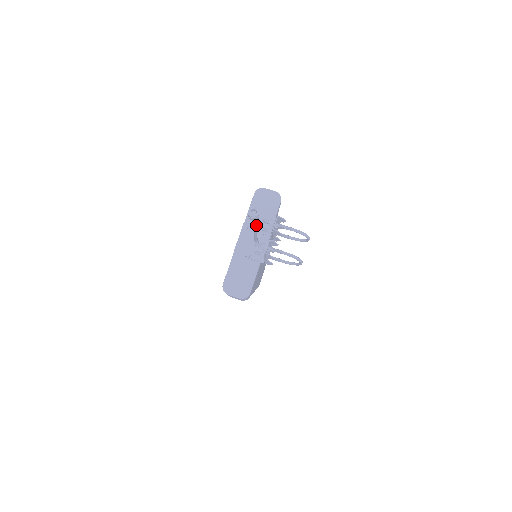
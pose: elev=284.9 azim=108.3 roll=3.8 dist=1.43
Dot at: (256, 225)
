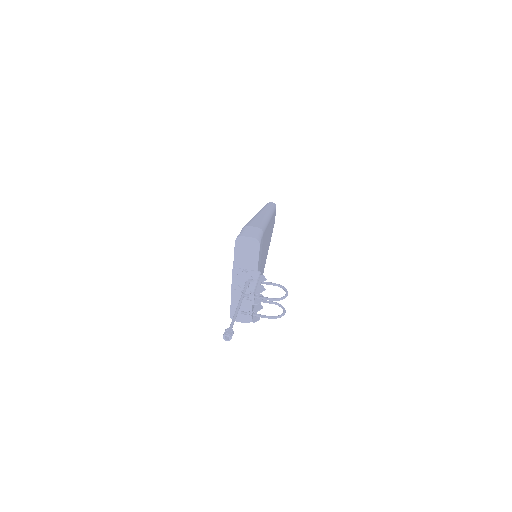
Dot at: (236, 315)
